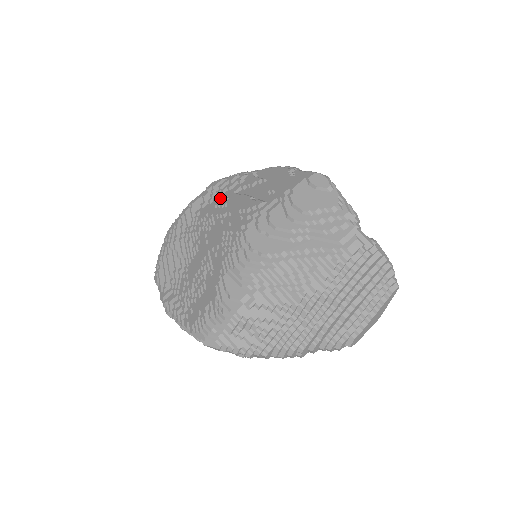
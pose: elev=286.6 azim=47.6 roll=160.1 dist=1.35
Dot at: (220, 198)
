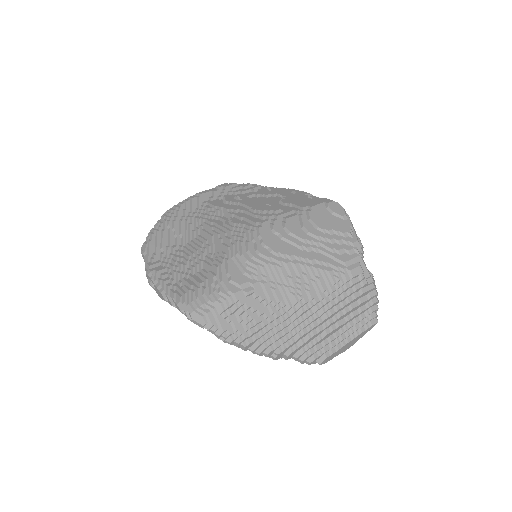
Dot at: (232, 197)
